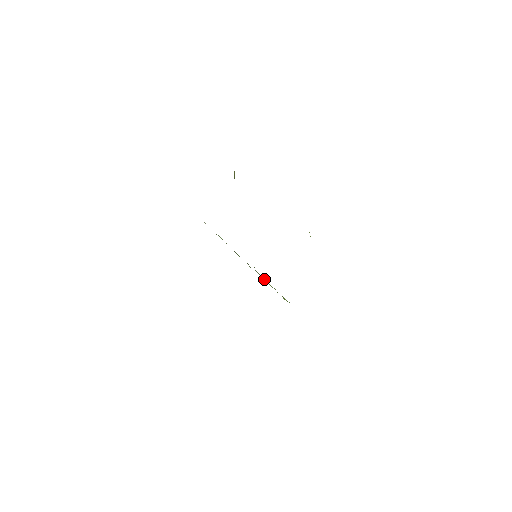
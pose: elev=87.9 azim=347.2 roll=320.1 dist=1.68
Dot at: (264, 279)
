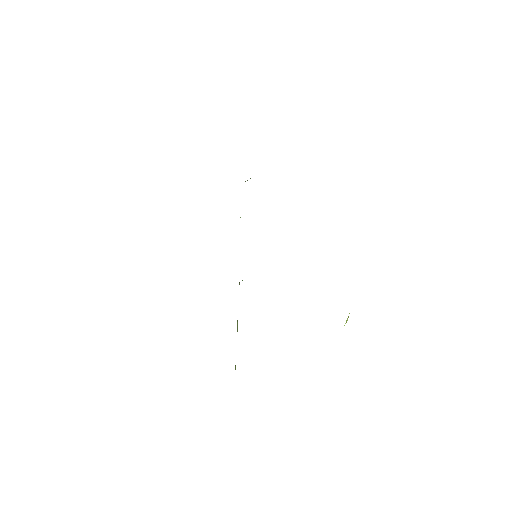
Dot at: occluded
